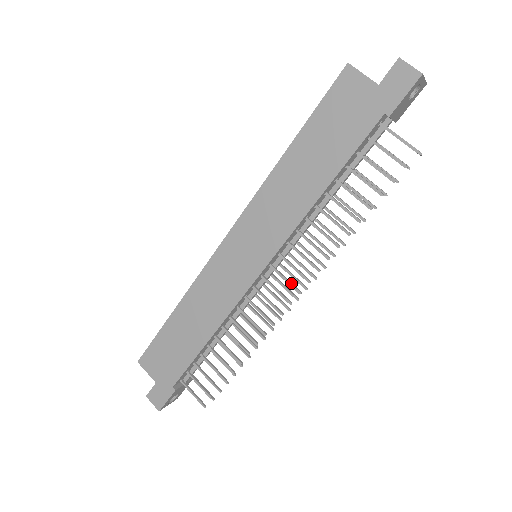
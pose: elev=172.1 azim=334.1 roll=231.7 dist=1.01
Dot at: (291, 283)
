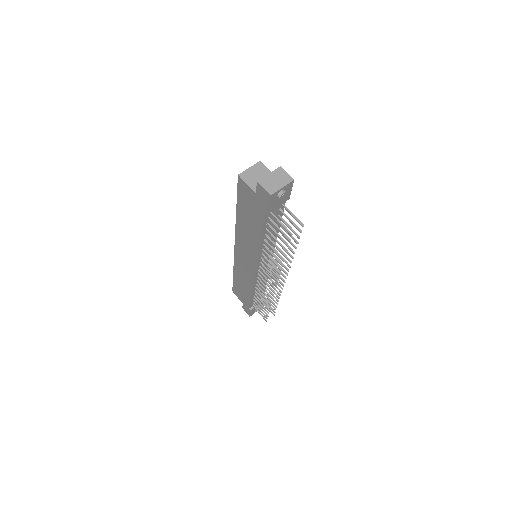
Dot at: (271, 279)
